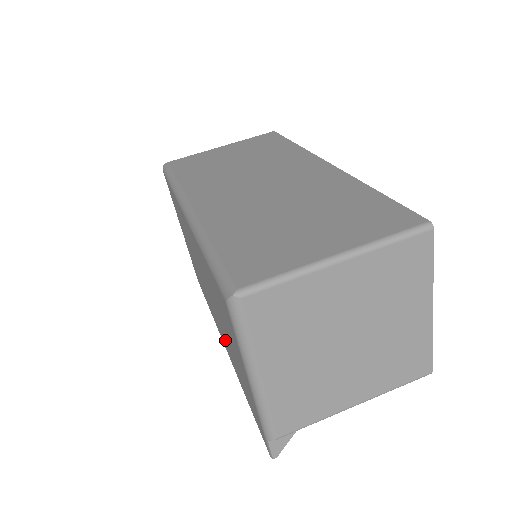
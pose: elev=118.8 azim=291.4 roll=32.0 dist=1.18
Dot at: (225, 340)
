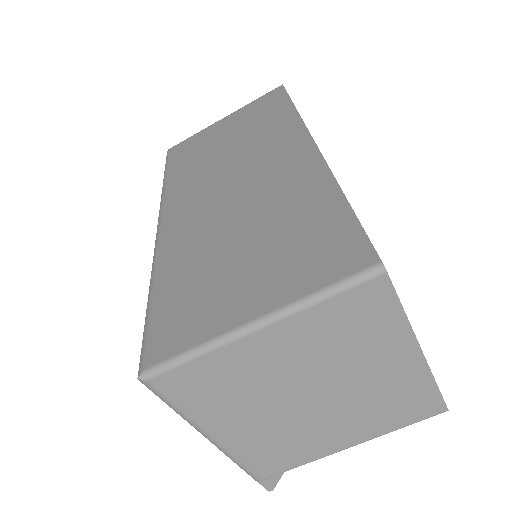
Dot at: occluded
